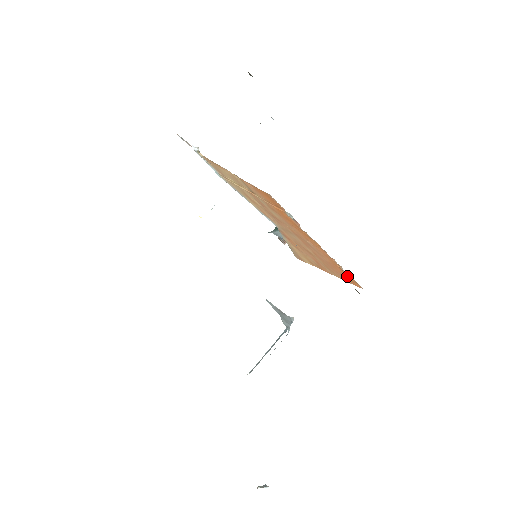
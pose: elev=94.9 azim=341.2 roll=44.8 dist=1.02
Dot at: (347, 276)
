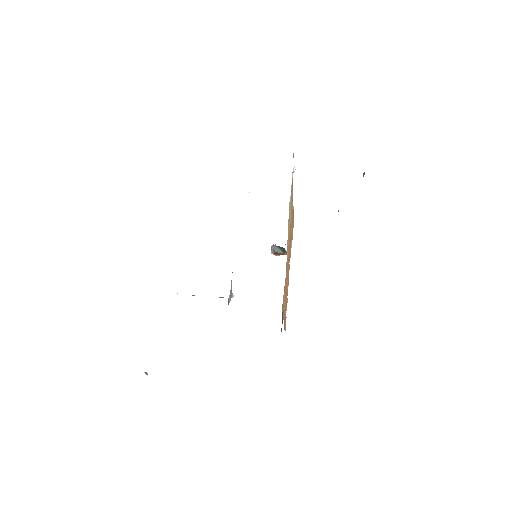
Dot at: occluded
